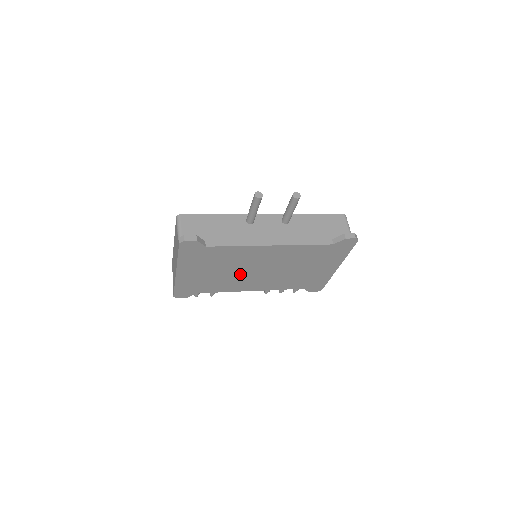
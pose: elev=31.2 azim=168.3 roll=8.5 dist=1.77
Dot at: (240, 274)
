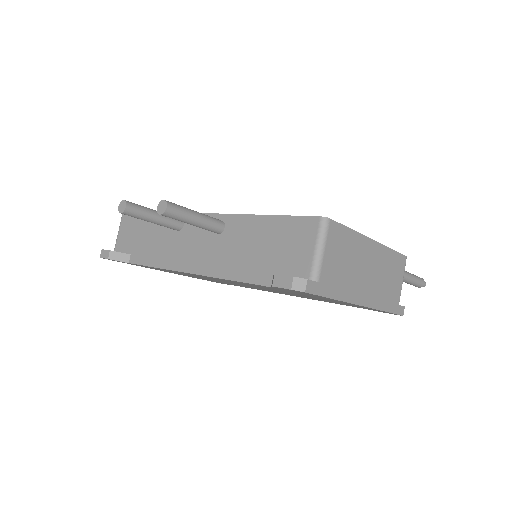
Dot at: (230, 283)
